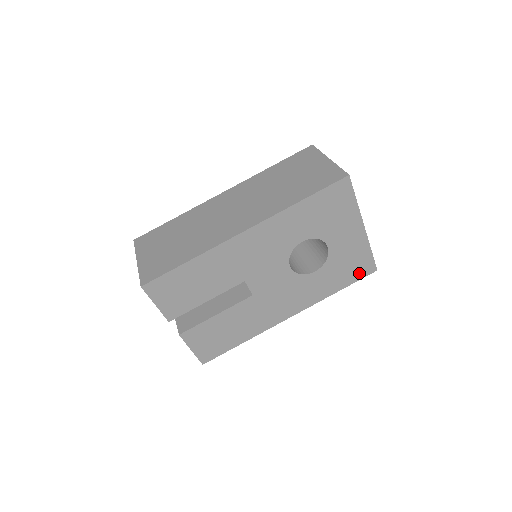
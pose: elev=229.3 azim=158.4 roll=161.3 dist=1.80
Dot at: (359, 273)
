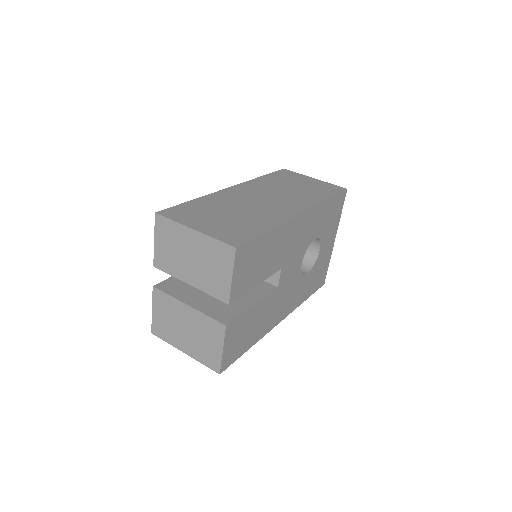
Dot at: (318, 284)
